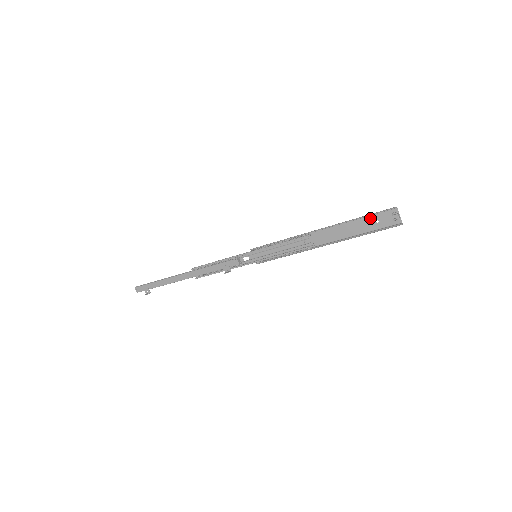
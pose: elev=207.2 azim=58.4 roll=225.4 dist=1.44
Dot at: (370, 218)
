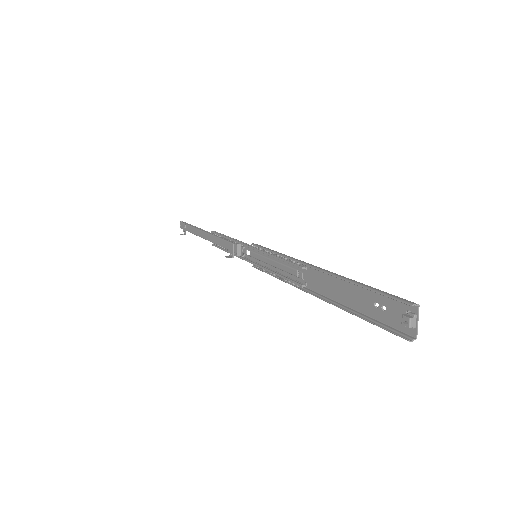
Dot at: (377, 295)
